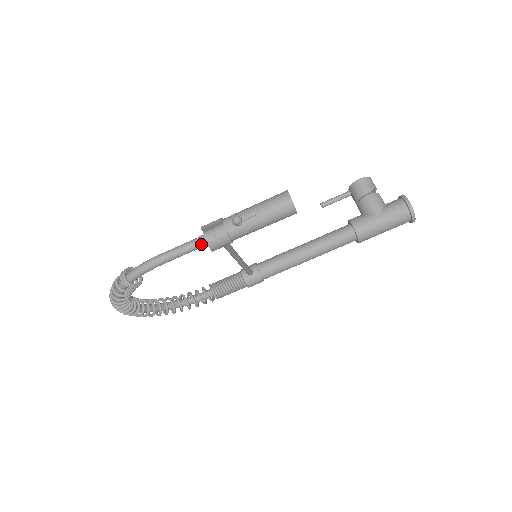
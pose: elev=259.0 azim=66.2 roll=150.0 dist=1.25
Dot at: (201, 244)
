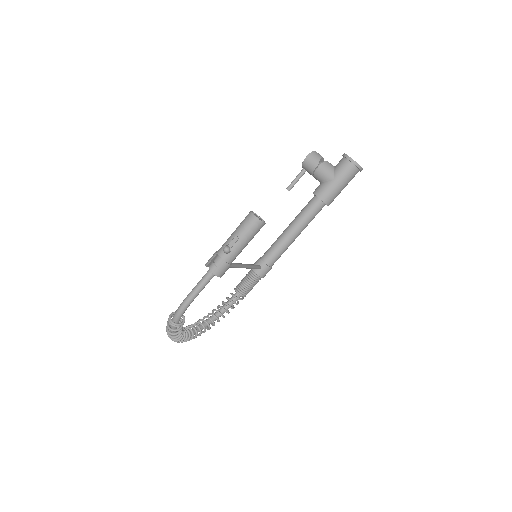
Dot at: (211, 276)
